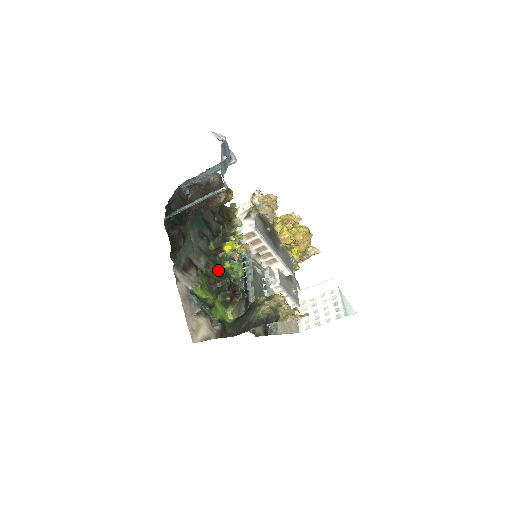
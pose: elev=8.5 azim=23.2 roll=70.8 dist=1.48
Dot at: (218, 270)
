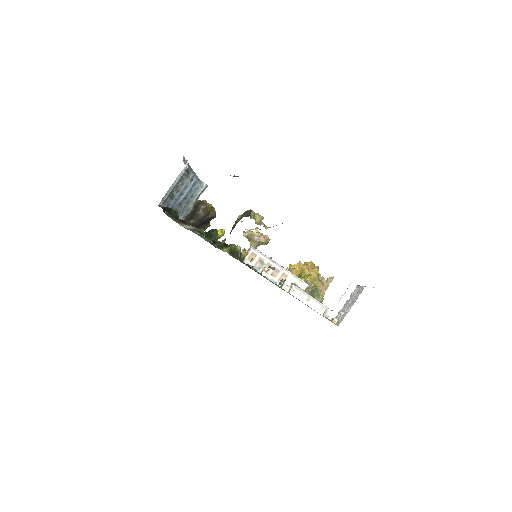
Dot at: (213, 241)
